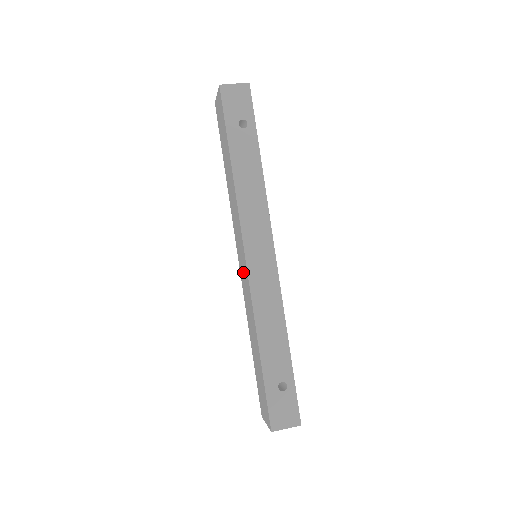
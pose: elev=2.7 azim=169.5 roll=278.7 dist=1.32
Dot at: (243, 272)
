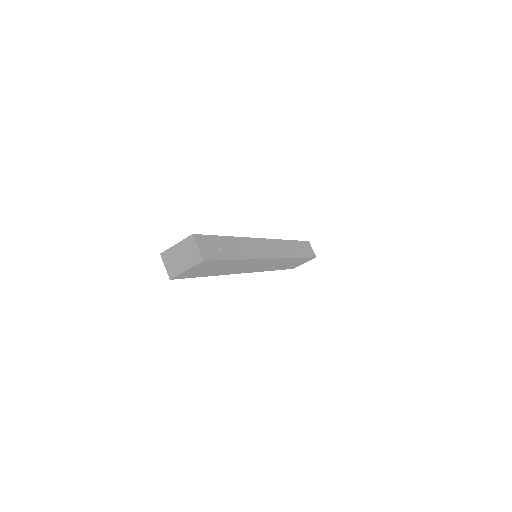
Dot at: occluded
